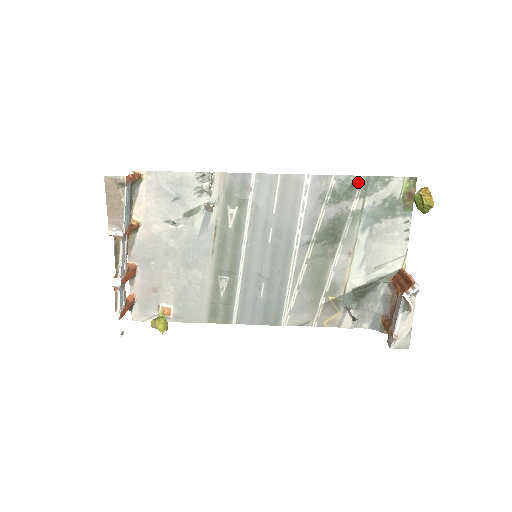
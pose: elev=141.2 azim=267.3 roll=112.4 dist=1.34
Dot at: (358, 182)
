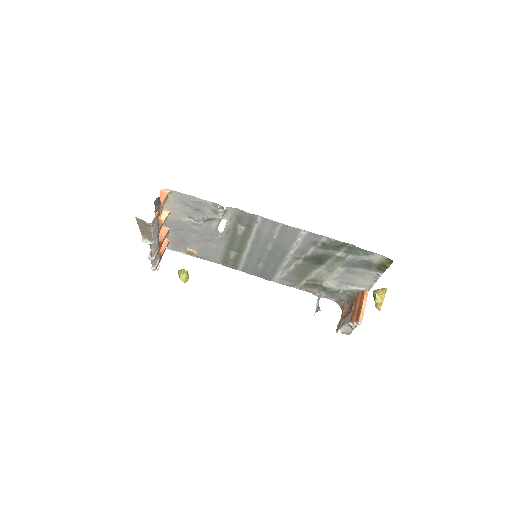
Dot at: (345, 245)
